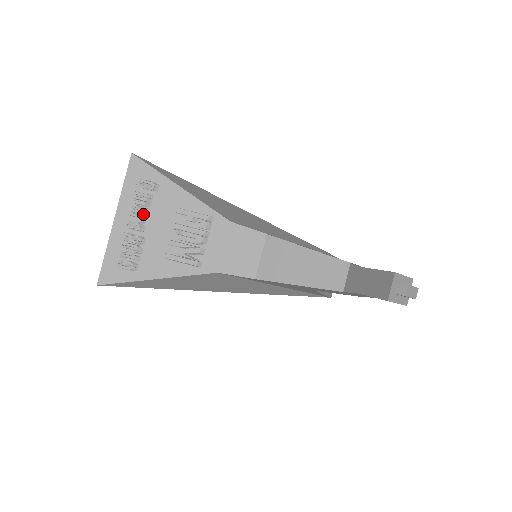
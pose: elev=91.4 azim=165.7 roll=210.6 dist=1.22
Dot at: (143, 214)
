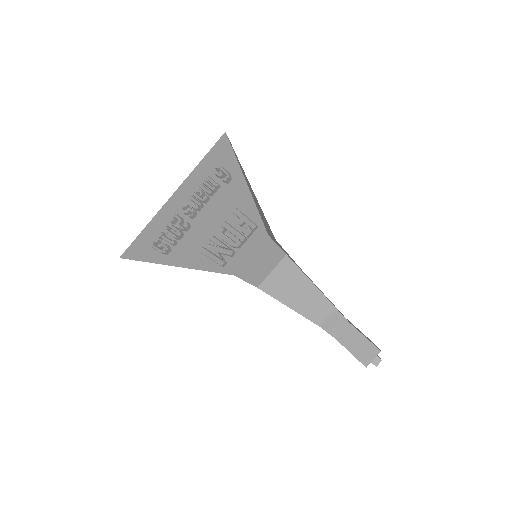
Dot at: (202, 202)
